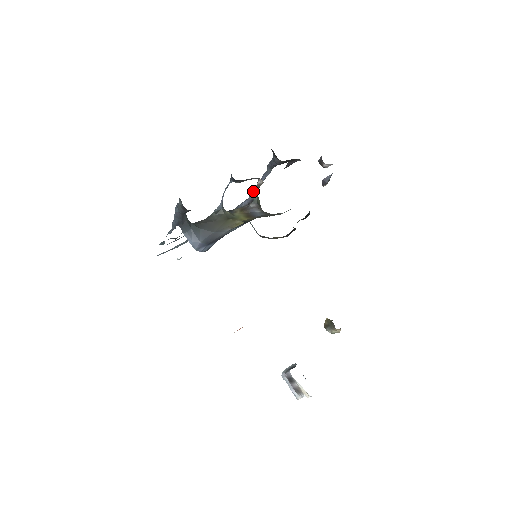
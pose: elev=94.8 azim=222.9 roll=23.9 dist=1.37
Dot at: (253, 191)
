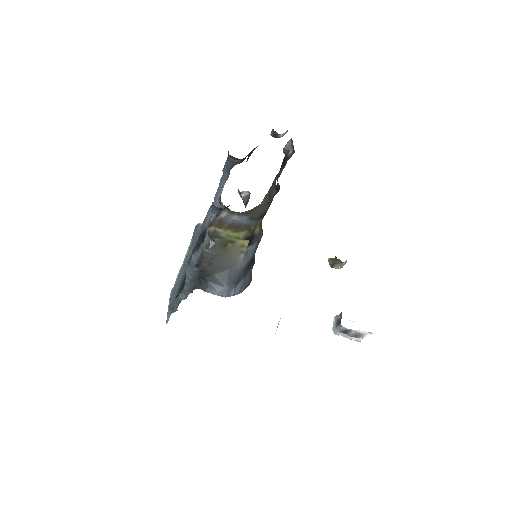
Dot at: (216, 201)
